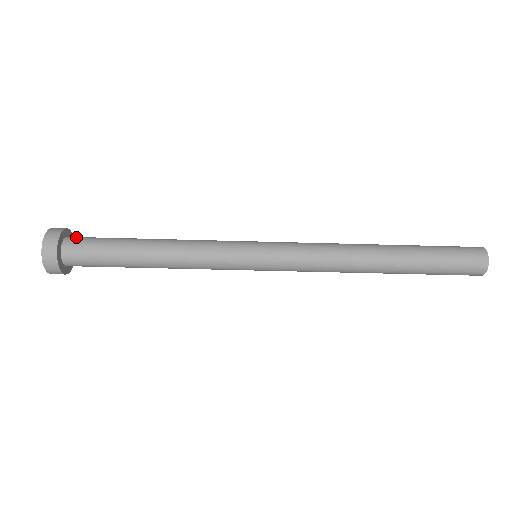
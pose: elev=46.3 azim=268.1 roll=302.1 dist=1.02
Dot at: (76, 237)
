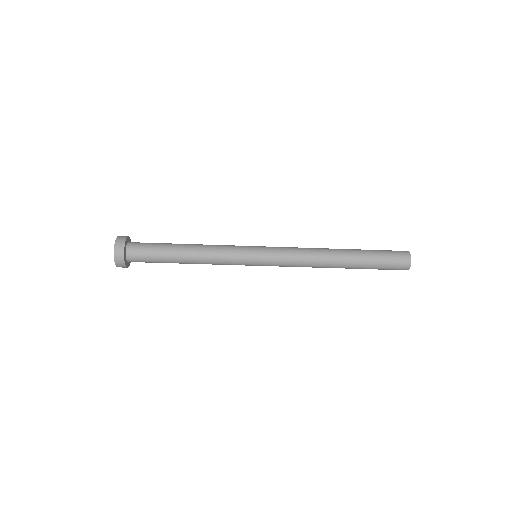
Dot at: (134, 245)
